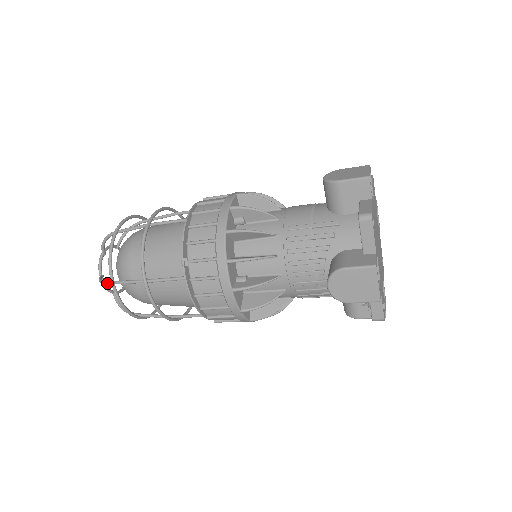
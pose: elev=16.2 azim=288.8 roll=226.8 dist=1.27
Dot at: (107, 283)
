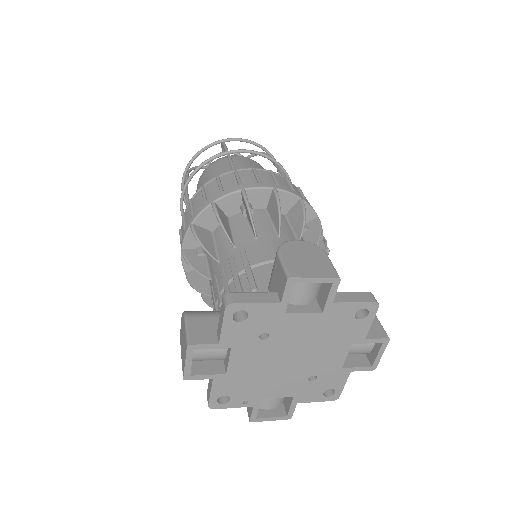
Dot at: occluded
